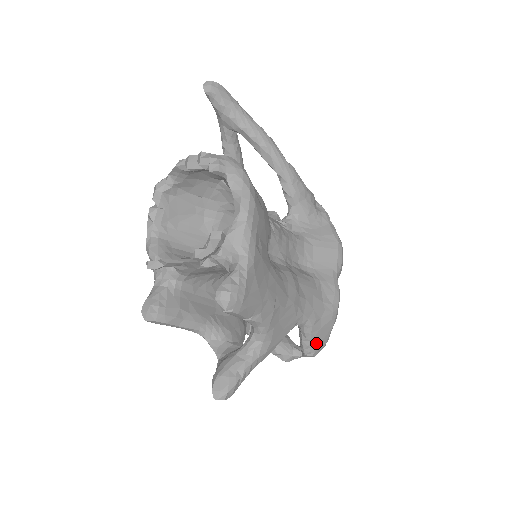
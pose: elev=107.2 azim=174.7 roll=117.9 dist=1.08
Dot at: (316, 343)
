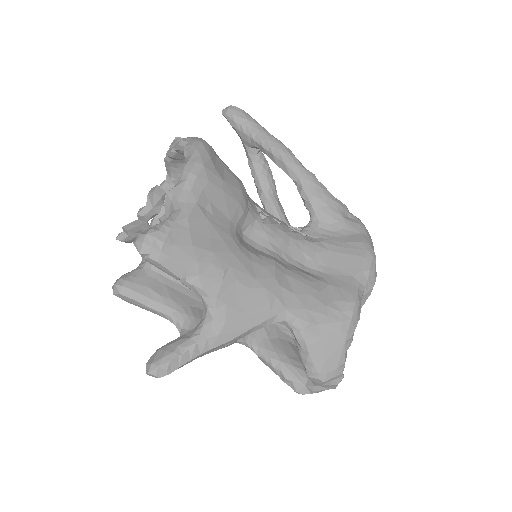
Dot at: (318, 359)
